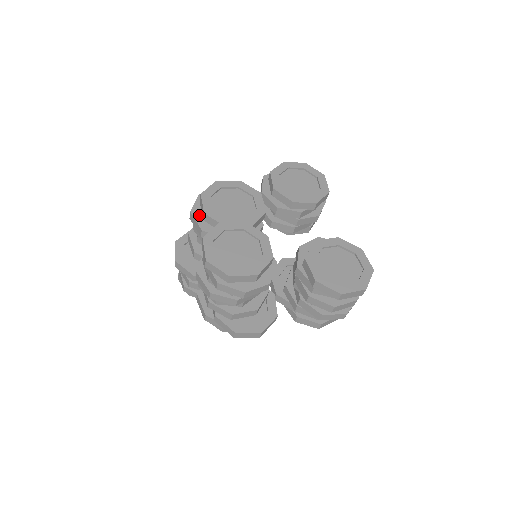
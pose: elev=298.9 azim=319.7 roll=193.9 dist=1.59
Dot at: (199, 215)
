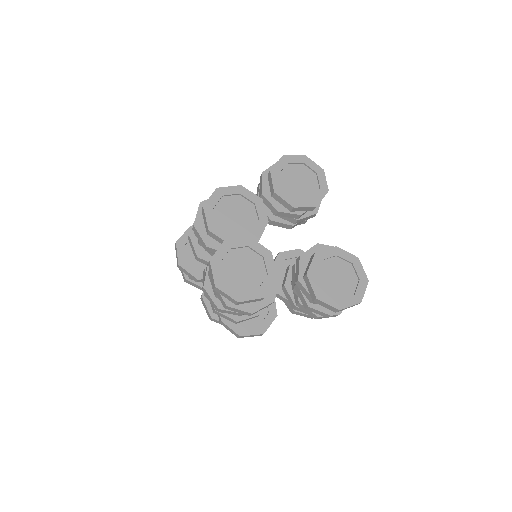
Dot at: (202, 228)
